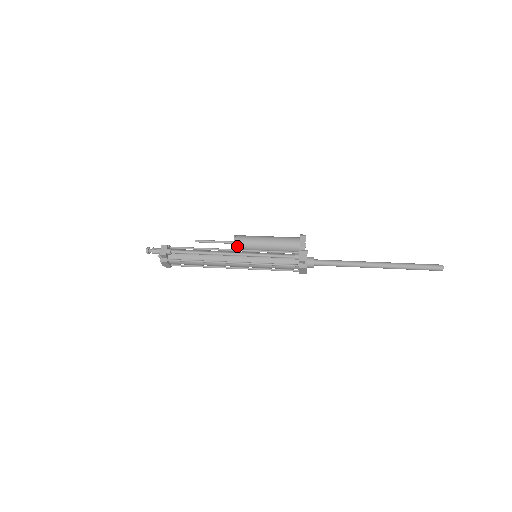
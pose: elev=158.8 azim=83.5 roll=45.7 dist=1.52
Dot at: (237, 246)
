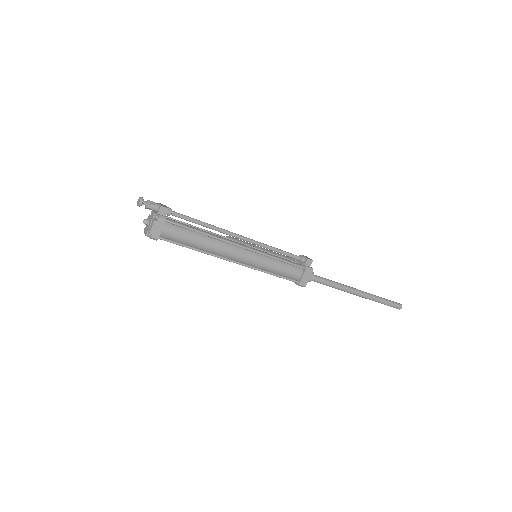
Dot at: occluded
